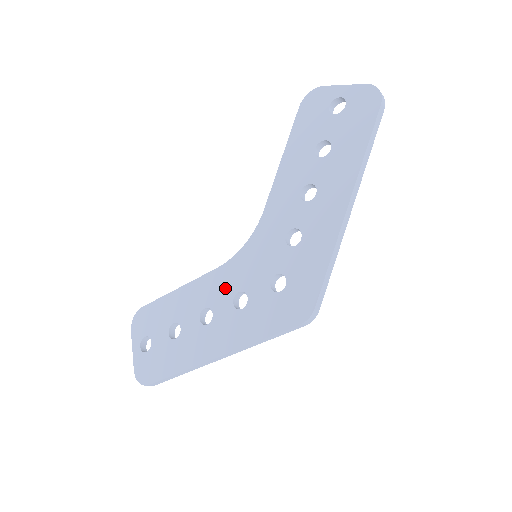
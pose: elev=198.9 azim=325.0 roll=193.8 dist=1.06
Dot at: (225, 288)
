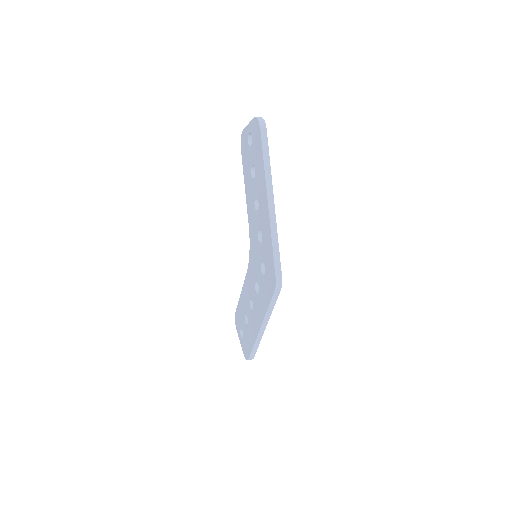
Dot at: (251, 283)
